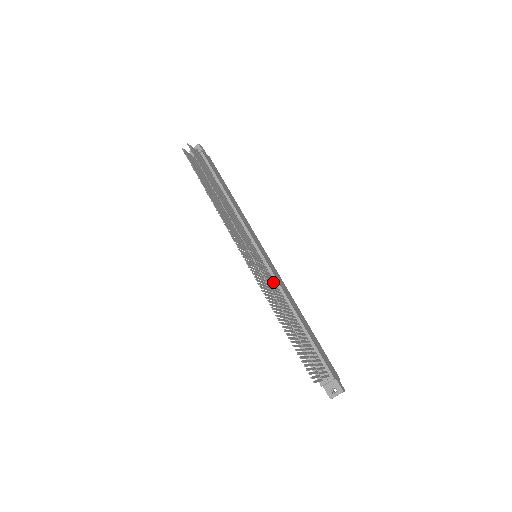
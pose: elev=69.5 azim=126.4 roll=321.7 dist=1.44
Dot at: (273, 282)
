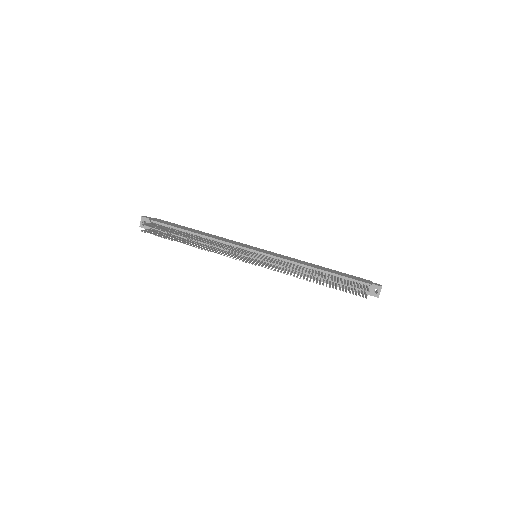
Dot at: occluded
